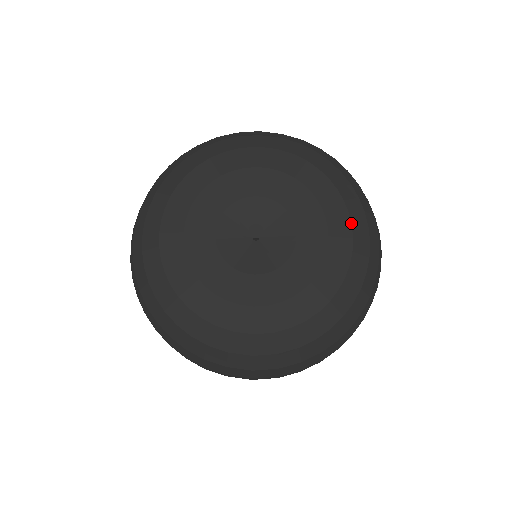
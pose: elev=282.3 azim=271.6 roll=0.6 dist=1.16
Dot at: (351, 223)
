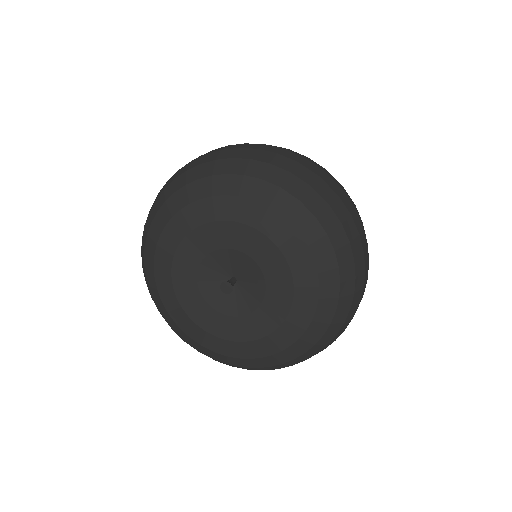
Dot at: (307, 329)
